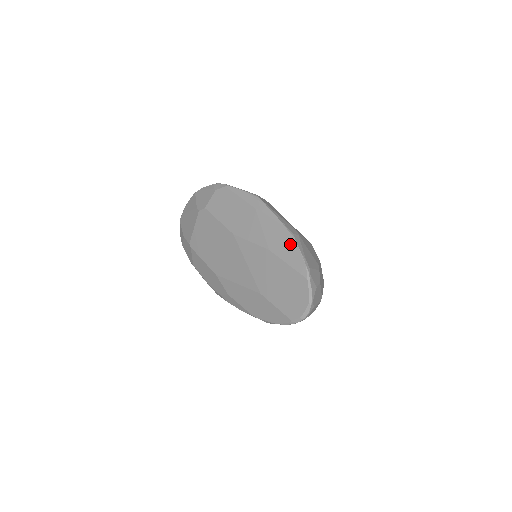
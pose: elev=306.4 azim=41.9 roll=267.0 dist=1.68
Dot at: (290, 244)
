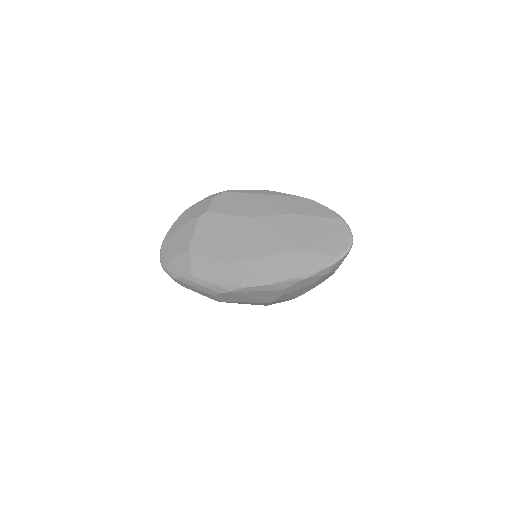
Dot at: (313, 204)
